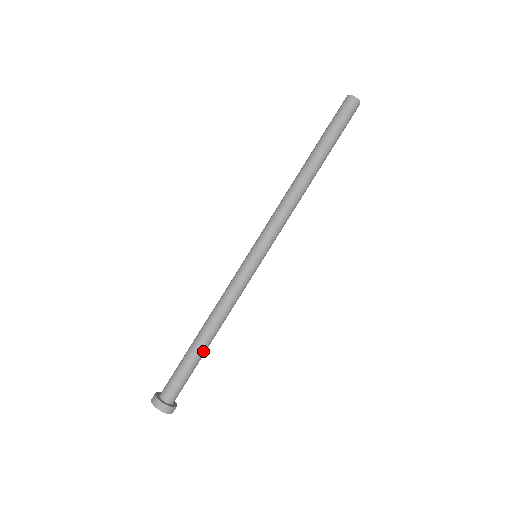
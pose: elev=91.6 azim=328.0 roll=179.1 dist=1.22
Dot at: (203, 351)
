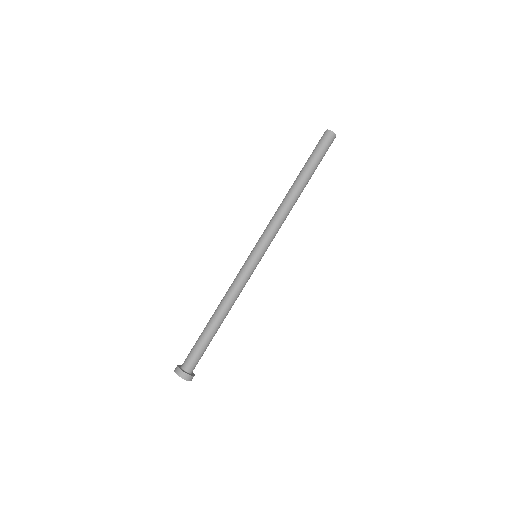
Dot at: occluded
